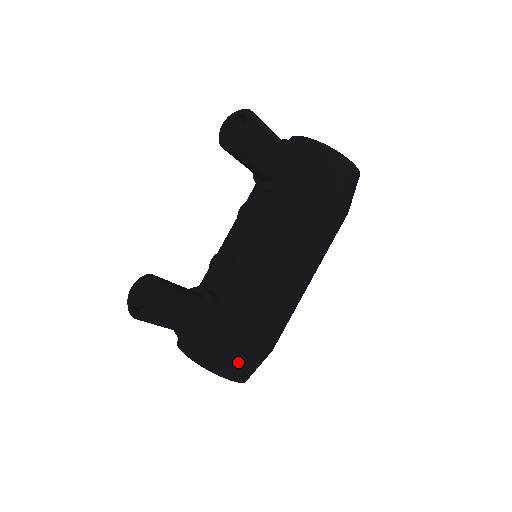
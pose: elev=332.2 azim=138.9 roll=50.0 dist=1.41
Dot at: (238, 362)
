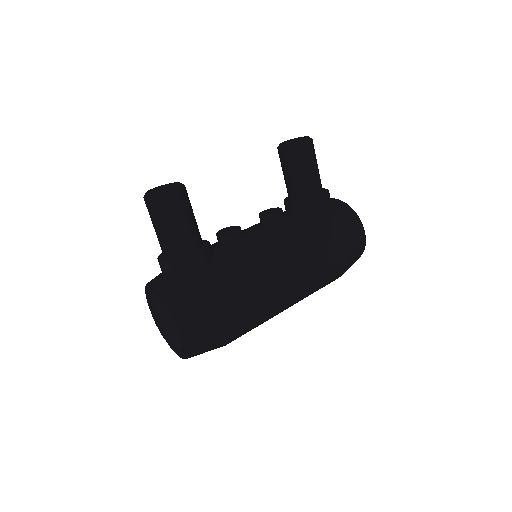
Dot at: (199, 309)
